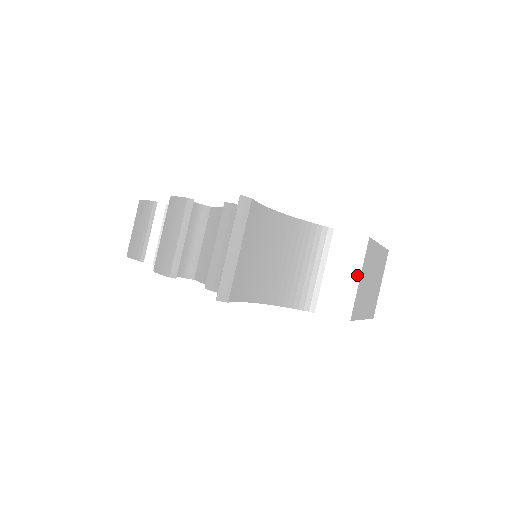
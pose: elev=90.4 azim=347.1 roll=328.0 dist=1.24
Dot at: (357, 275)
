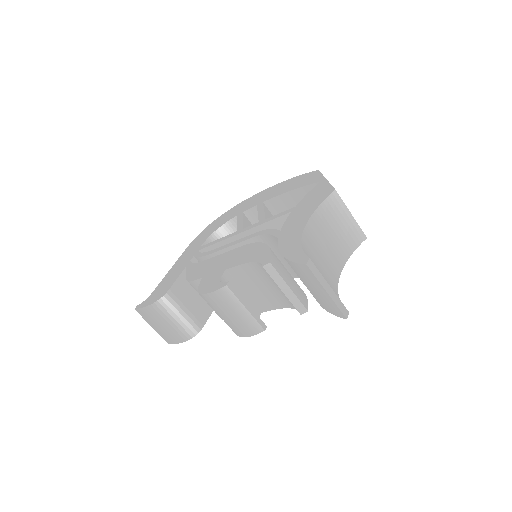
Dot at: (349, 214)
